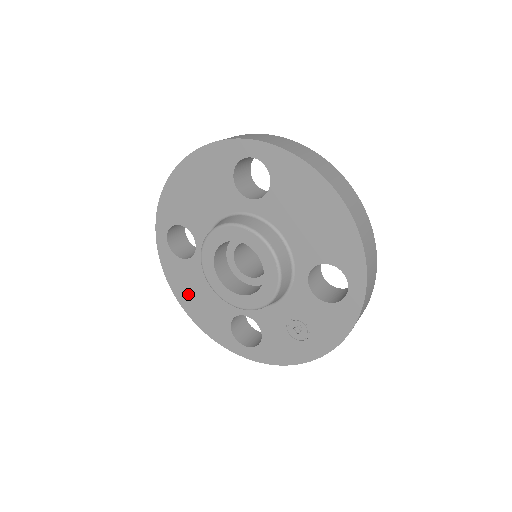
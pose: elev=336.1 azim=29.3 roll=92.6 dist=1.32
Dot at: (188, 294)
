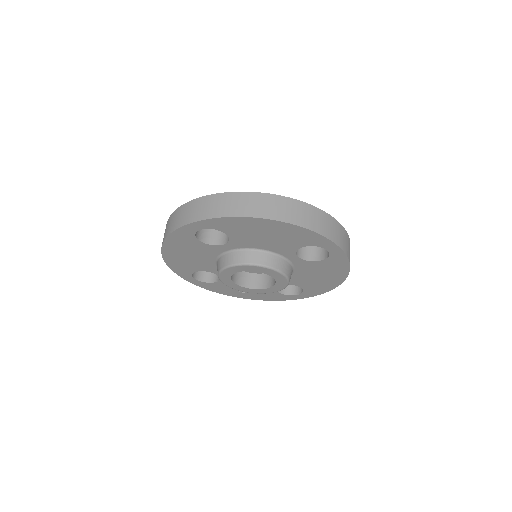
Dot at: (178, 251)
